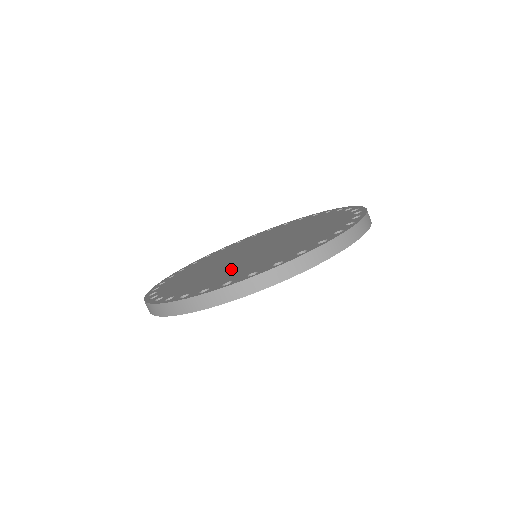
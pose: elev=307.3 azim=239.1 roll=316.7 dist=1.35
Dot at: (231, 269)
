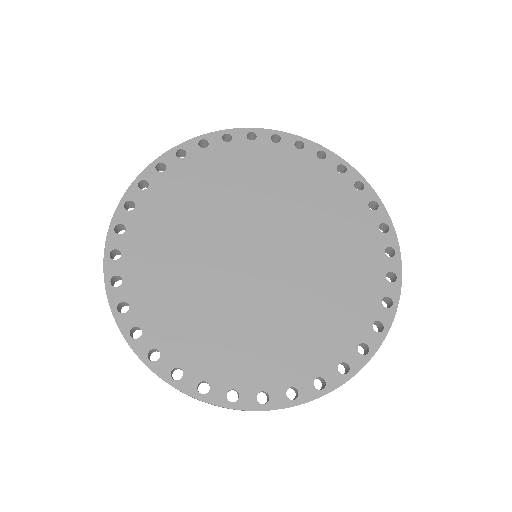
Dot at: (194, 297)
